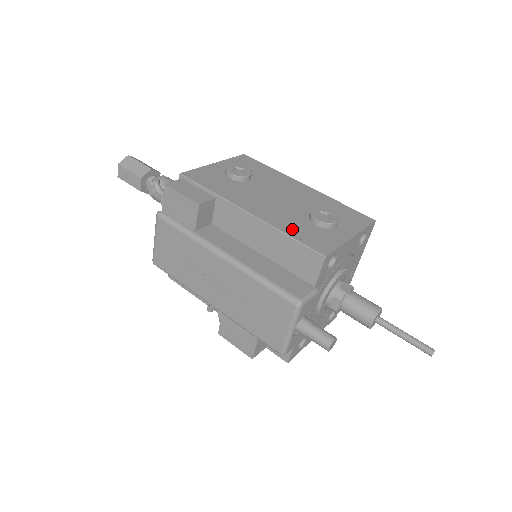
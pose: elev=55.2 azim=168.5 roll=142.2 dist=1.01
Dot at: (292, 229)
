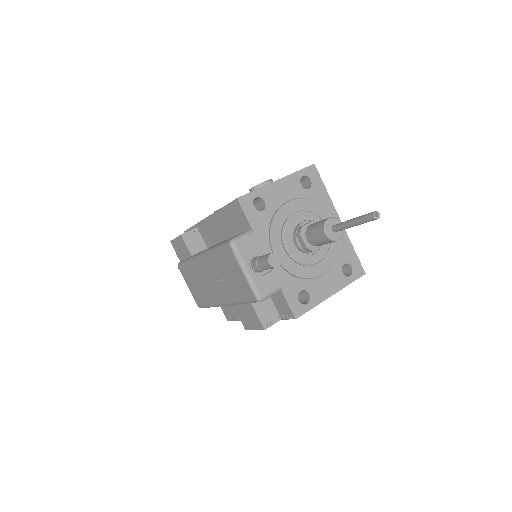
Dot at: occluded
